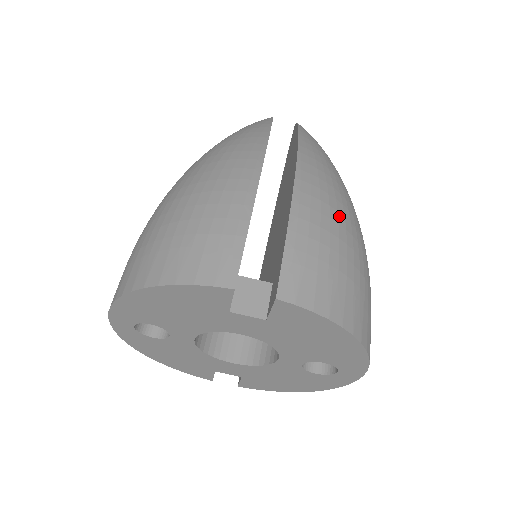
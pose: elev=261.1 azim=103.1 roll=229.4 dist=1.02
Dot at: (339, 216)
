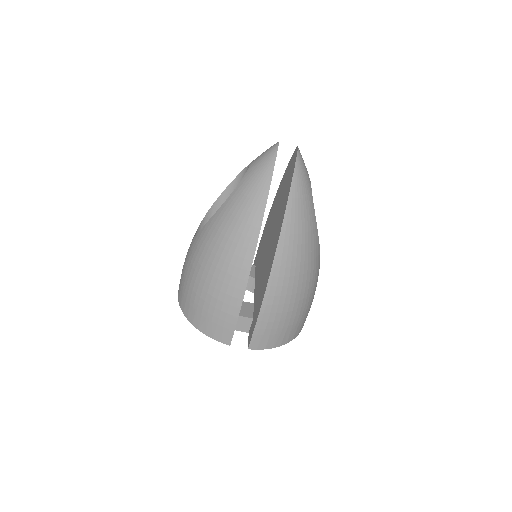
Dot at: (292, 297)
